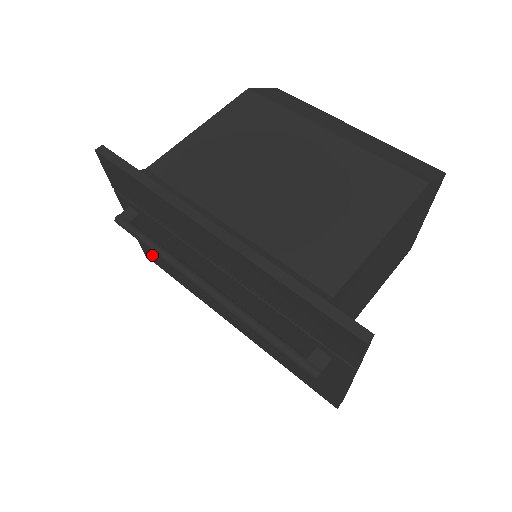
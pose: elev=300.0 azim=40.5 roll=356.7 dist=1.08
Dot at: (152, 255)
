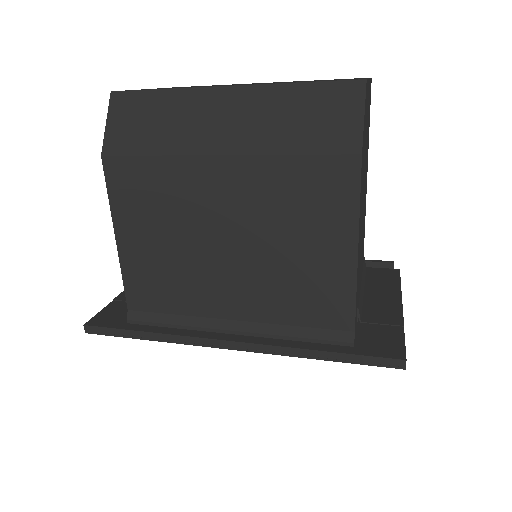
Dot at: occluded
